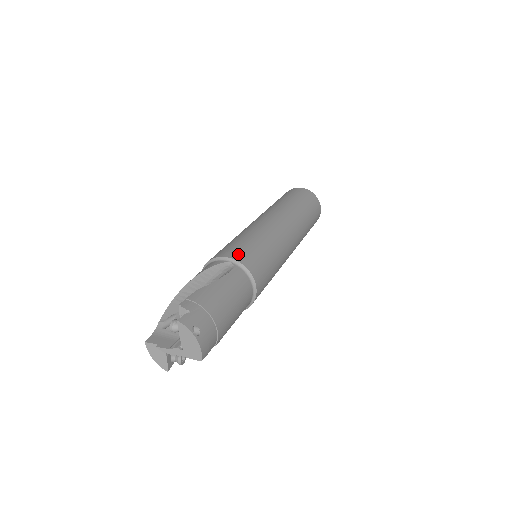
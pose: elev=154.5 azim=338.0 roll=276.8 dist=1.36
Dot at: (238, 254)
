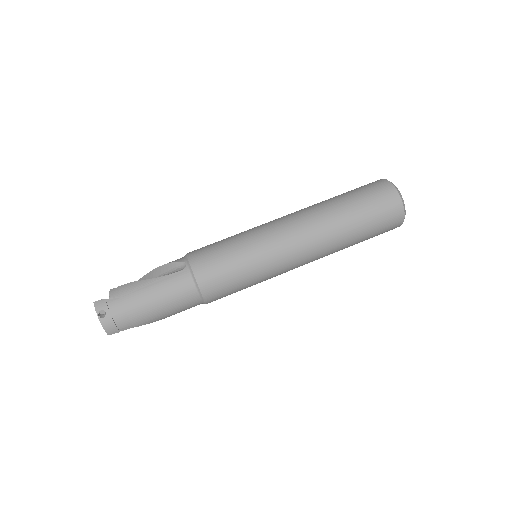
Dot at: (198, 257)
